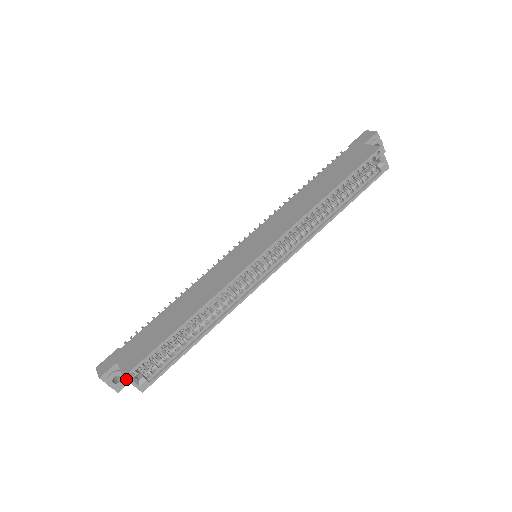
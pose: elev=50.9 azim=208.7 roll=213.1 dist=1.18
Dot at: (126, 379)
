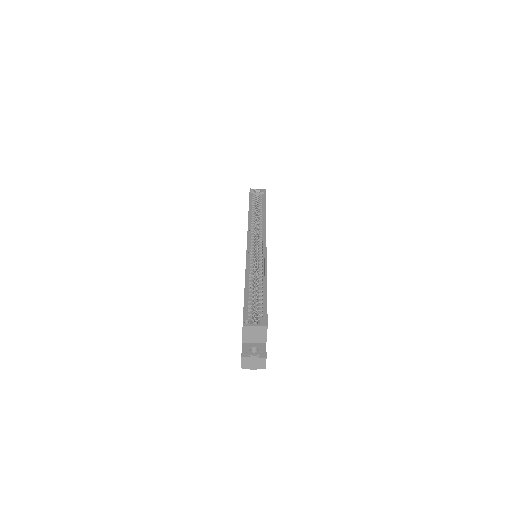
Dot at: (246, 326)
